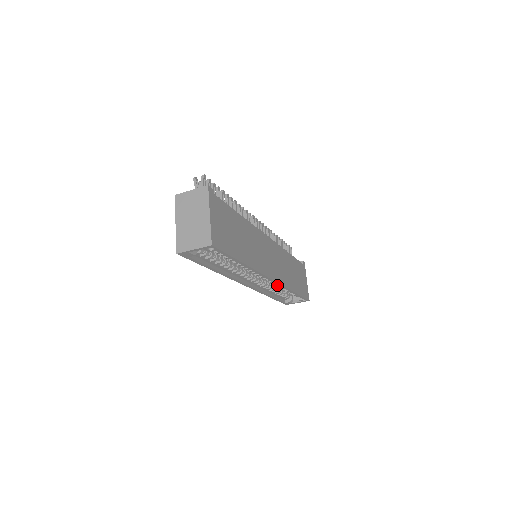
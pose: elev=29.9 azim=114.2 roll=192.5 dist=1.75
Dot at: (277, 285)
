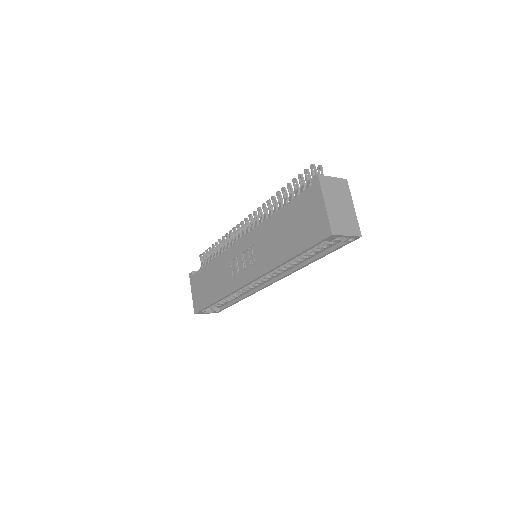
Dot at: (247, 290)
